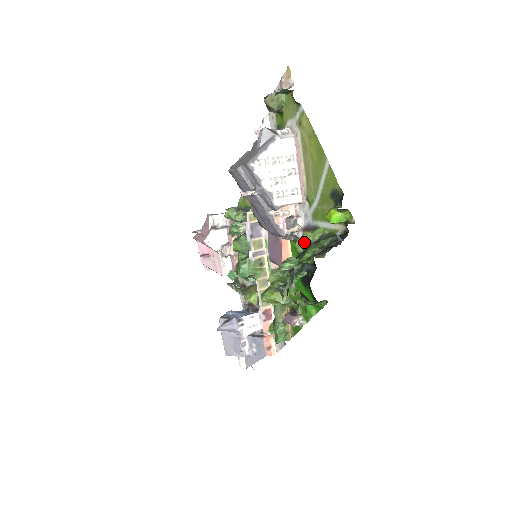
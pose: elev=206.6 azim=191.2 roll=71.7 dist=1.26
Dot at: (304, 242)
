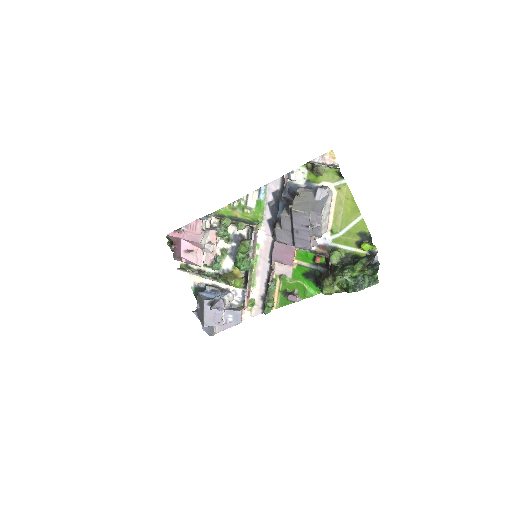
Dot at: (338, 258)
